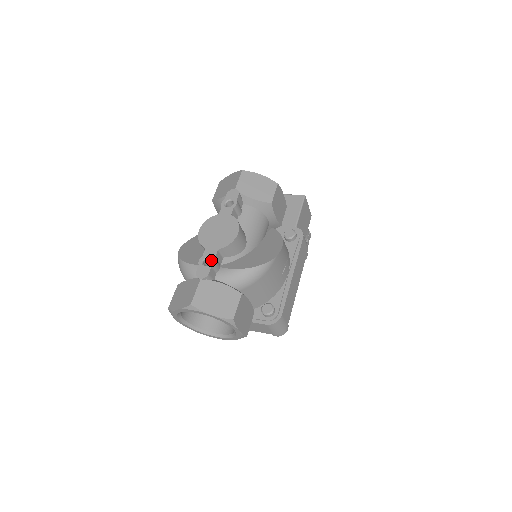
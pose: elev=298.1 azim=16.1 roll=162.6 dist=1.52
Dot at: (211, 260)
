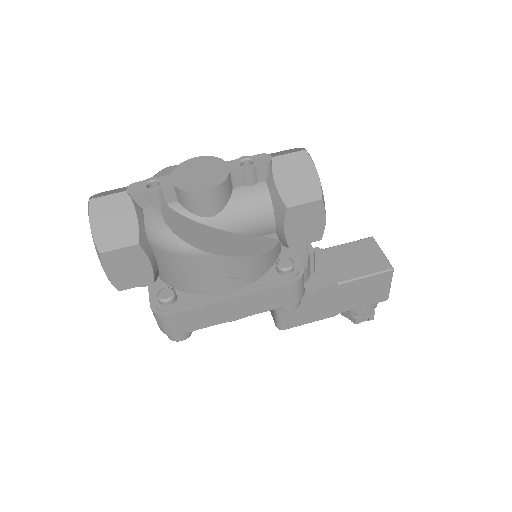
Dot at: (156, 187)
